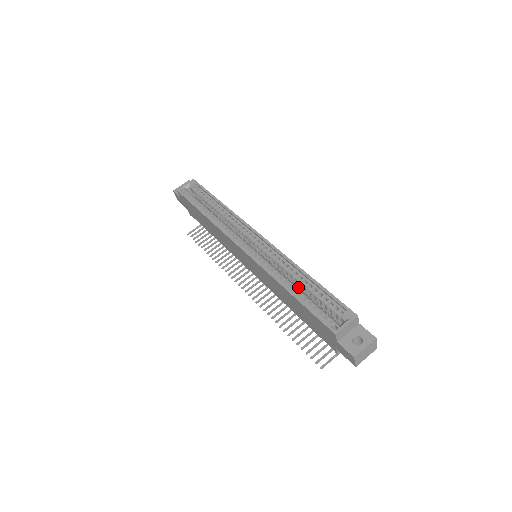
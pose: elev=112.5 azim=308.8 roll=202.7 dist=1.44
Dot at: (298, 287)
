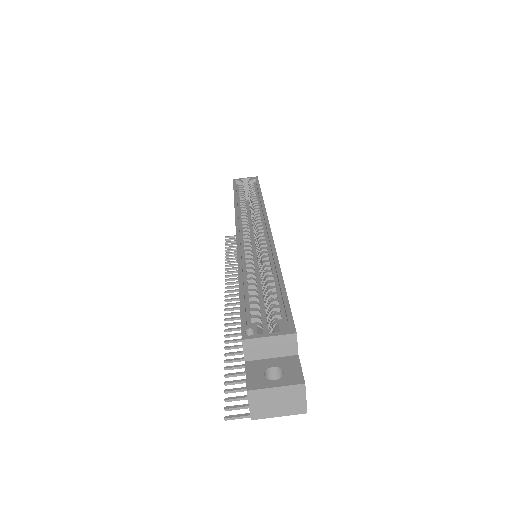
Dot at: (262, 287)
